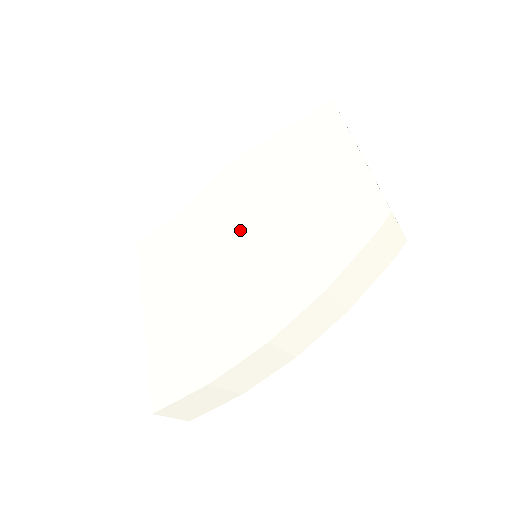
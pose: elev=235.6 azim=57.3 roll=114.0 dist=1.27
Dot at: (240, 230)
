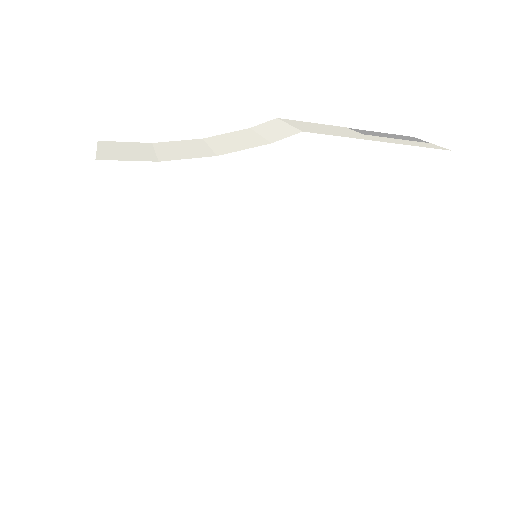
Dot at: (272, 252)
